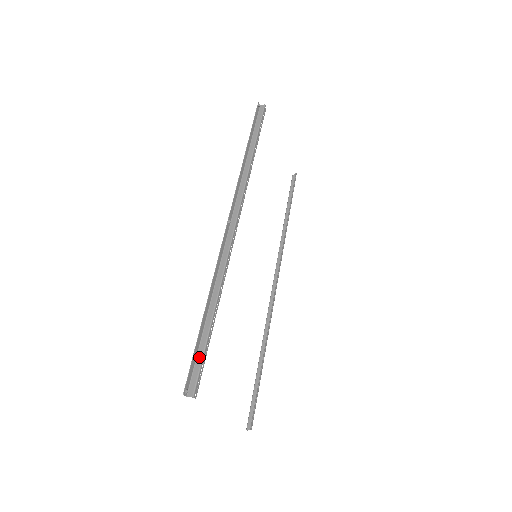
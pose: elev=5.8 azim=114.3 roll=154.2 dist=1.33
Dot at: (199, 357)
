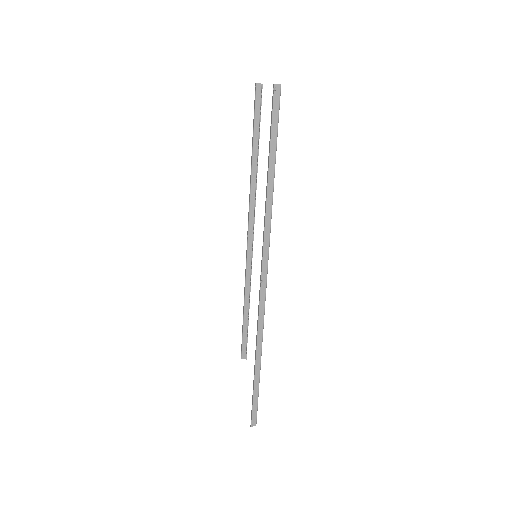
Dot at: (255, 401)
